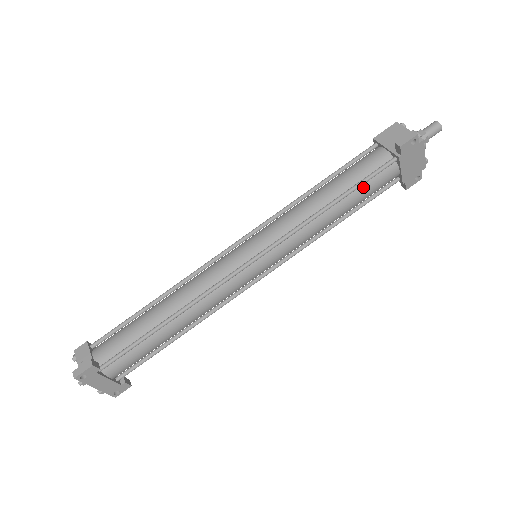
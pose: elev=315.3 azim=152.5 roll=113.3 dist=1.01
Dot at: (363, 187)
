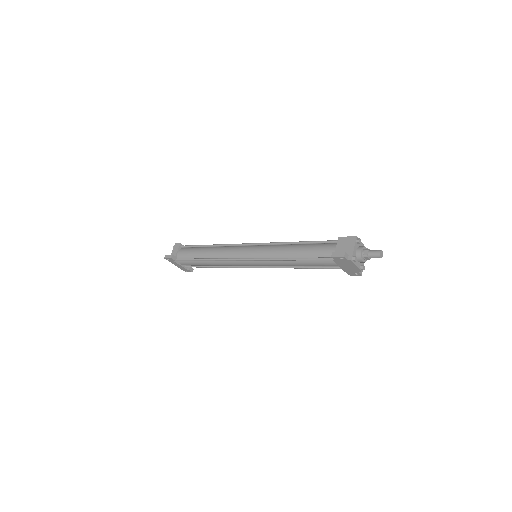
Dot at: (313, 261)
